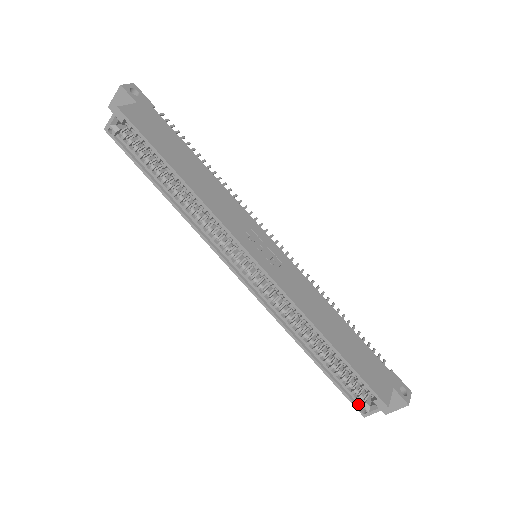
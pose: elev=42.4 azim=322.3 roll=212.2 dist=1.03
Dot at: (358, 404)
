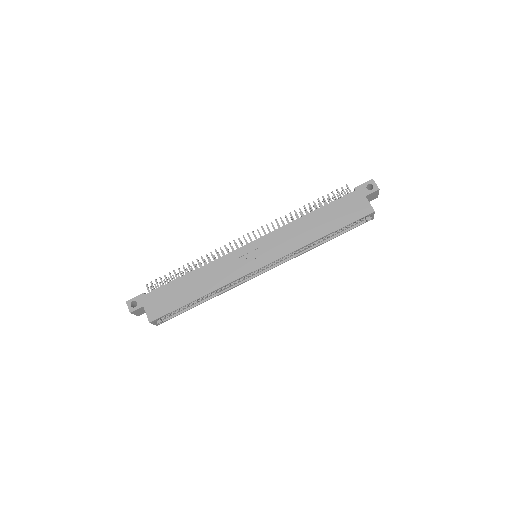
Dot at: (364, 221)
